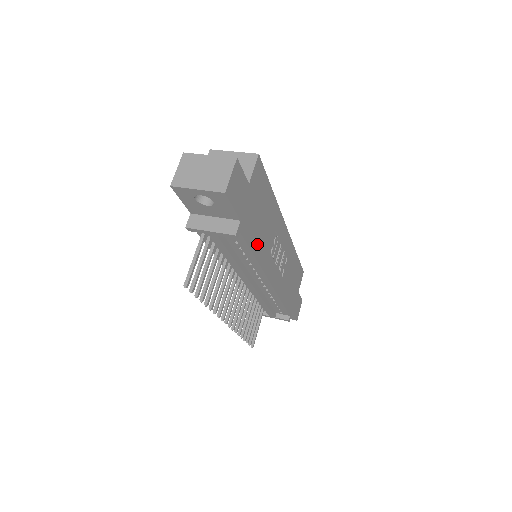
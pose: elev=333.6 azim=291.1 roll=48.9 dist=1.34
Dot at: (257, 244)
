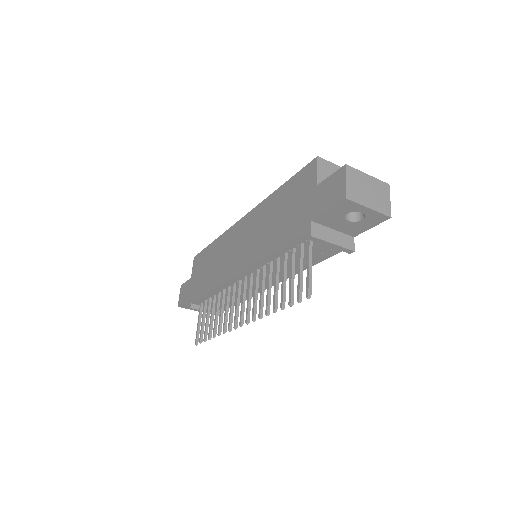
Dot at: occluded
